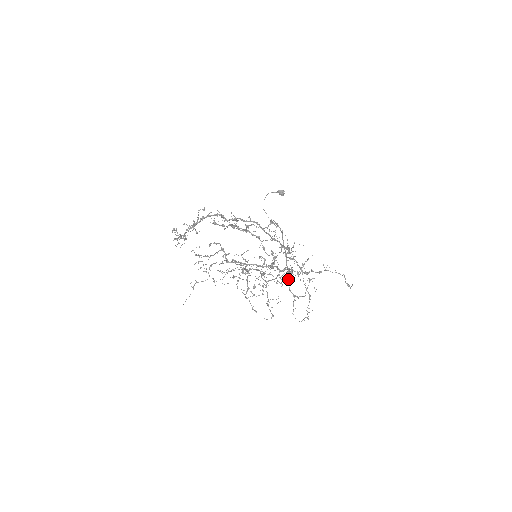
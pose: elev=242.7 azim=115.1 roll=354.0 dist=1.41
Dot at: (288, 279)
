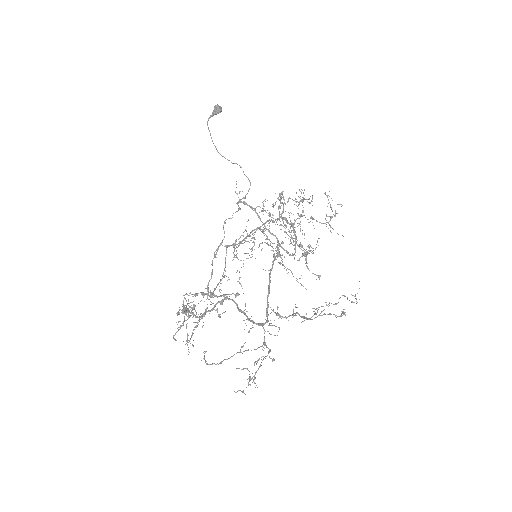
Dot at: occluded
